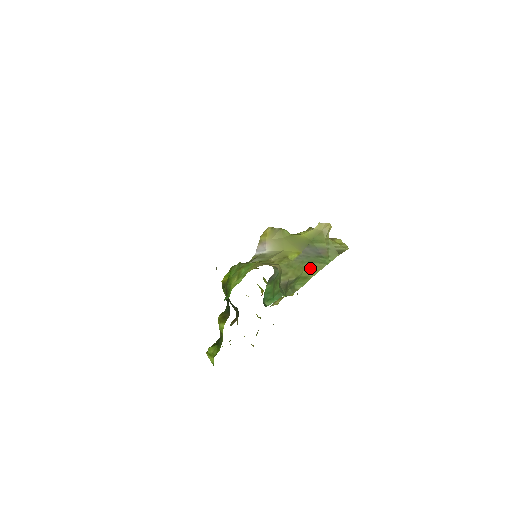
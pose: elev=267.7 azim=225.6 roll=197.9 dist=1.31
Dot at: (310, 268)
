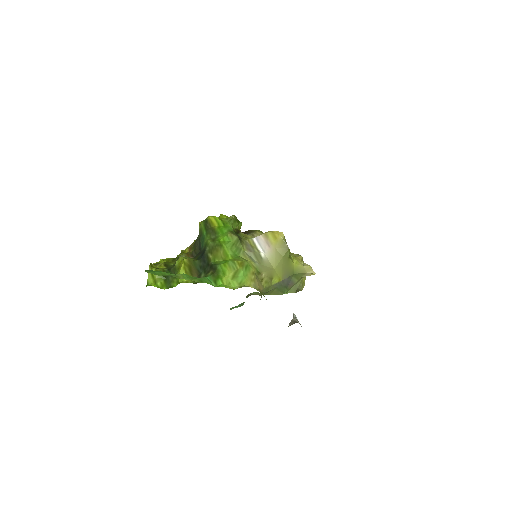
Dot at: (274, 291)
